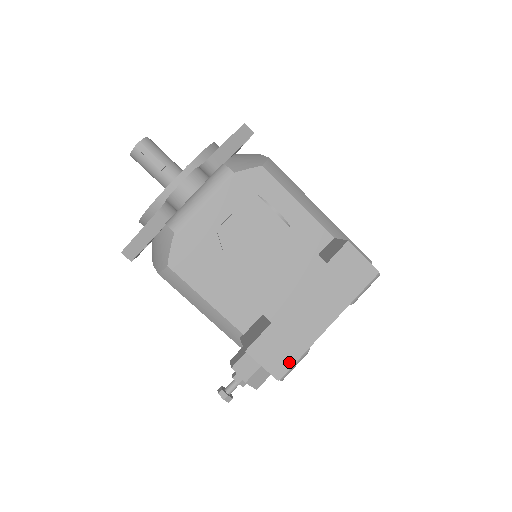
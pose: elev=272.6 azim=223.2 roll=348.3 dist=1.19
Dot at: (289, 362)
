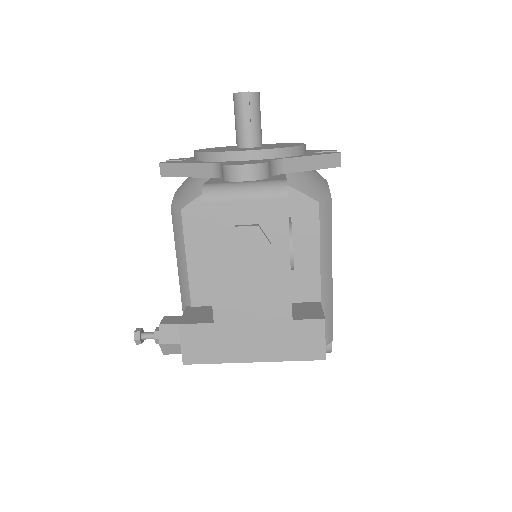
Dot at: (202, 359)
